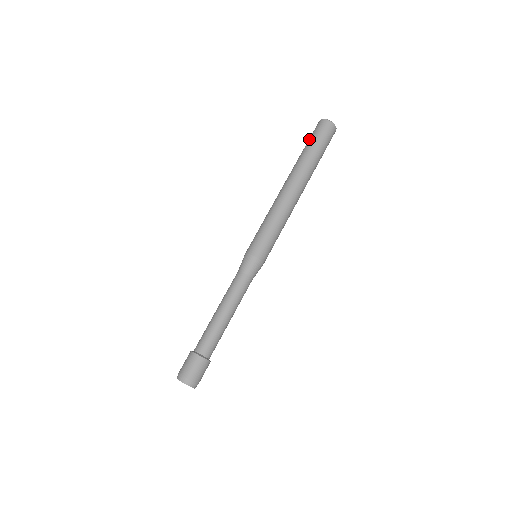
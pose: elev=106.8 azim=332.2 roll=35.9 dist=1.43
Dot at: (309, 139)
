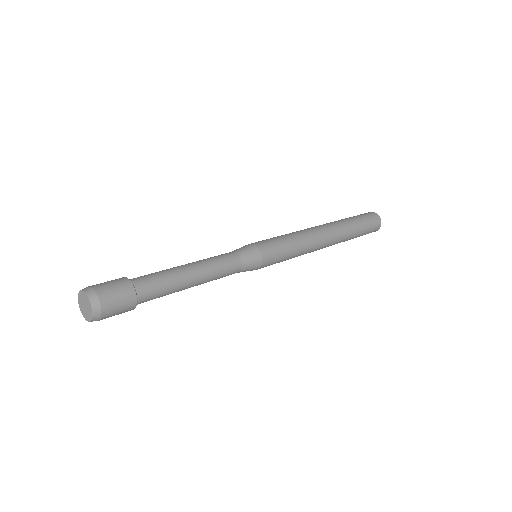
Dot at: occluded
